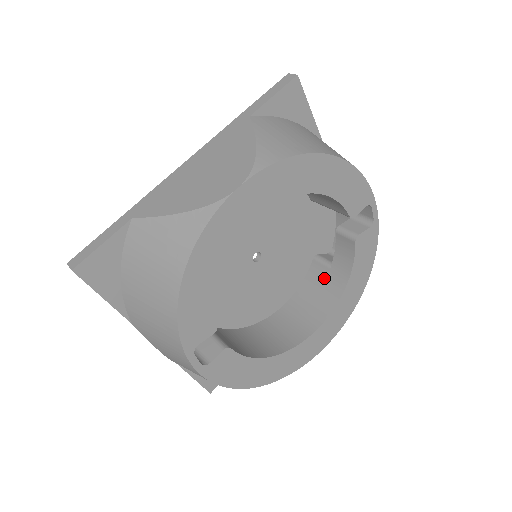
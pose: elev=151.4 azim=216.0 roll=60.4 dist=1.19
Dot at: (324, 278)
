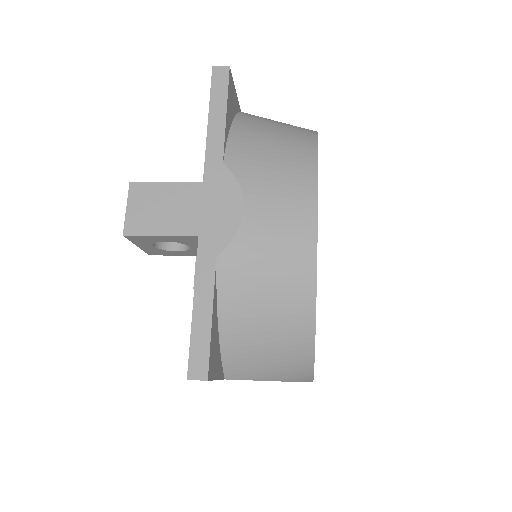
Dot at: occluded
